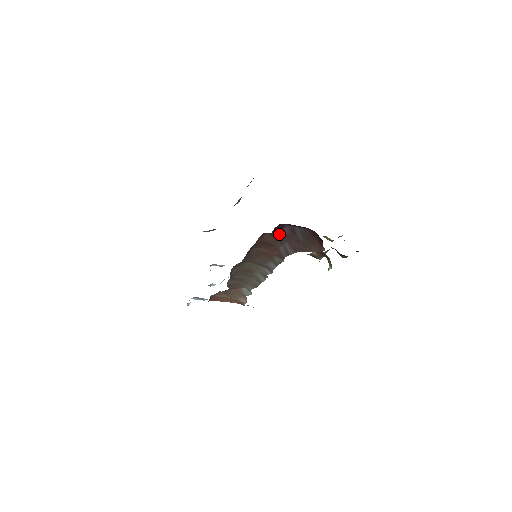
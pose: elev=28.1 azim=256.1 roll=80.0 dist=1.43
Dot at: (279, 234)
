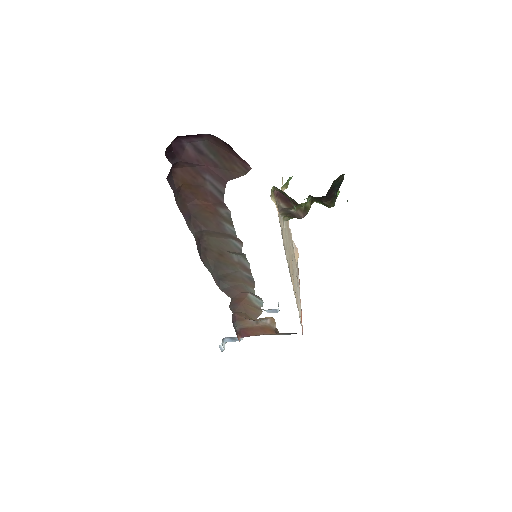
Dot at: (187, 161)
